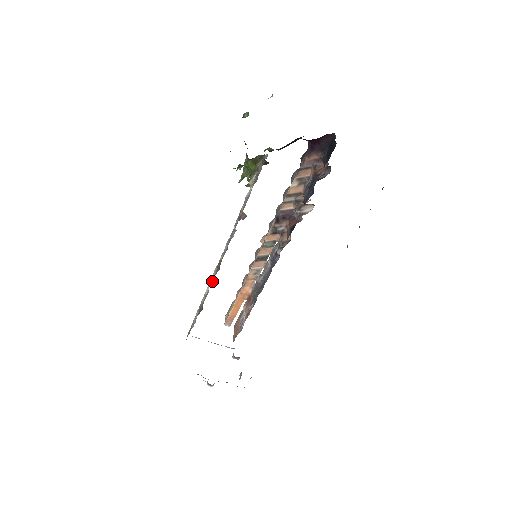
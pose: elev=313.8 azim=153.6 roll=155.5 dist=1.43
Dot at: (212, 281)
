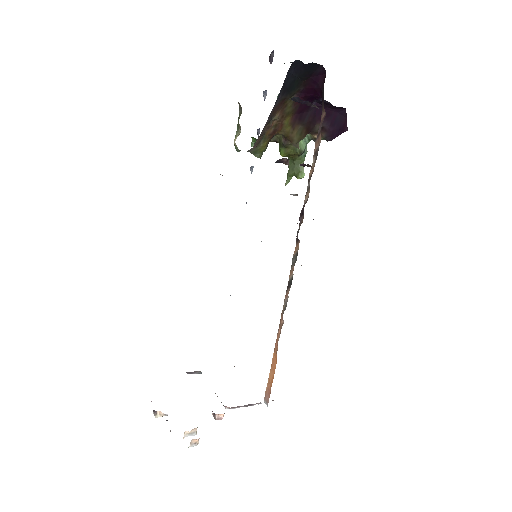
Dot at: occluded
